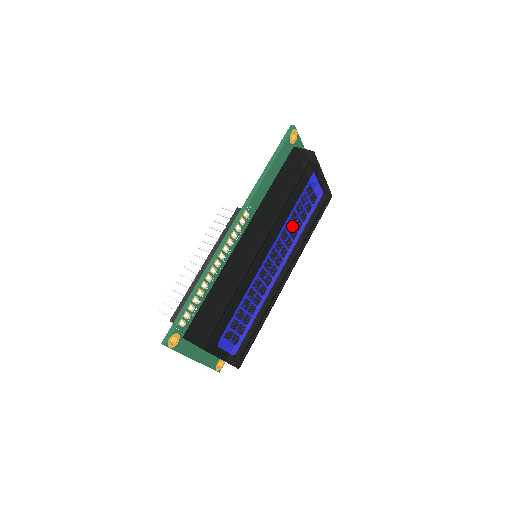
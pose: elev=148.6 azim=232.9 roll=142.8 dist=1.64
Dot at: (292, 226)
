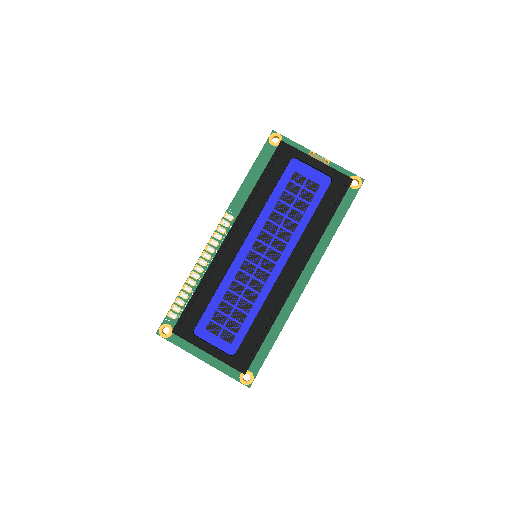
Dot at: (282, 217)
